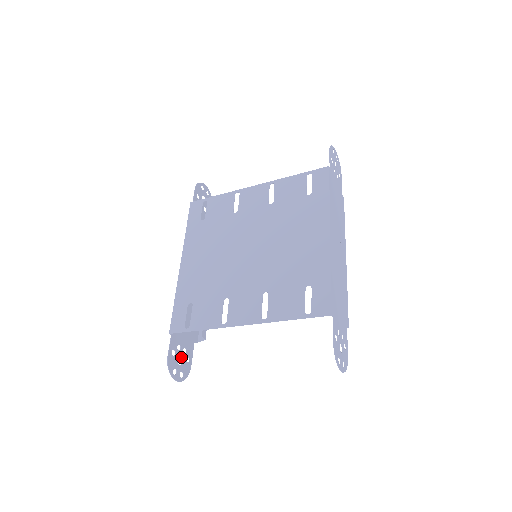
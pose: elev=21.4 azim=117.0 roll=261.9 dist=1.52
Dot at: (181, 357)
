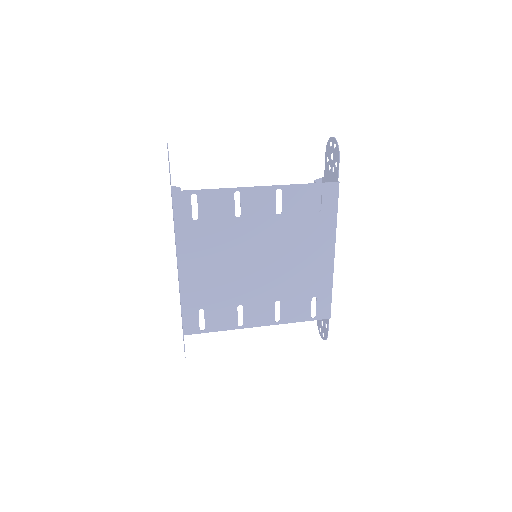
Dot at: occluded
